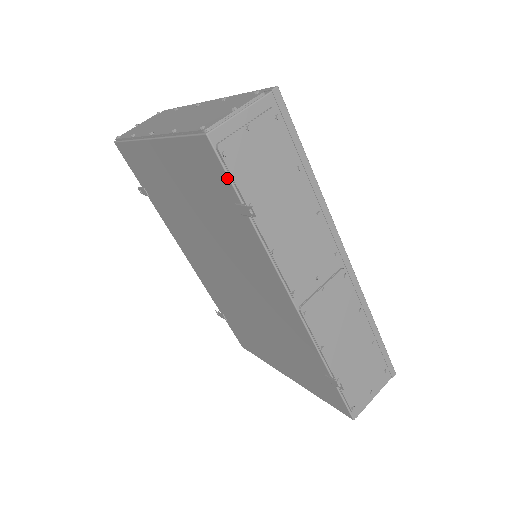
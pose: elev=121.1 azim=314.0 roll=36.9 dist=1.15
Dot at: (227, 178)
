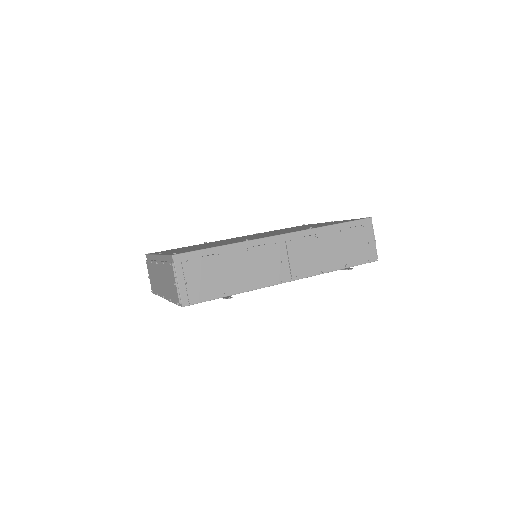
Dot at: occluded
